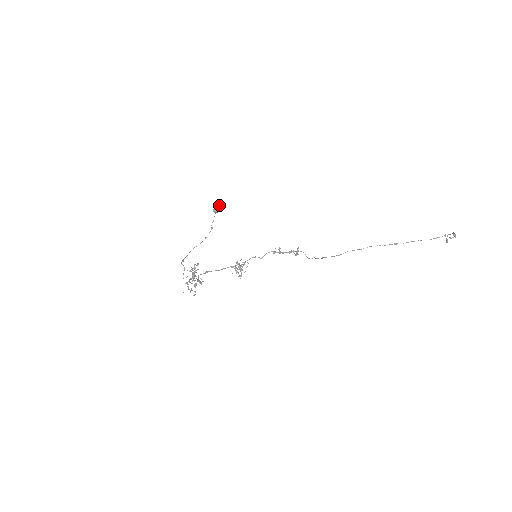
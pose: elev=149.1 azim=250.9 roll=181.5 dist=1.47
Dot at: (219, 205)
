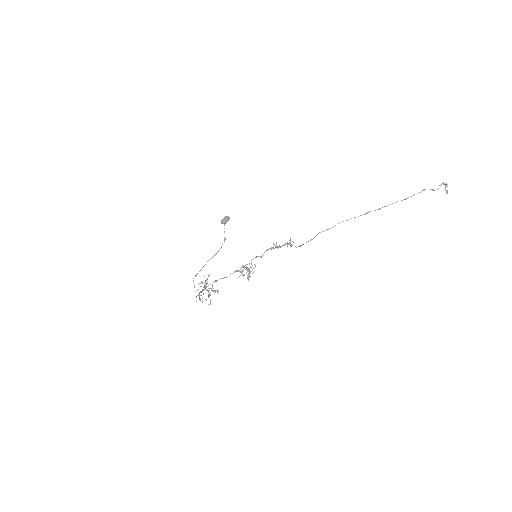
Dot at: (226, 216)
